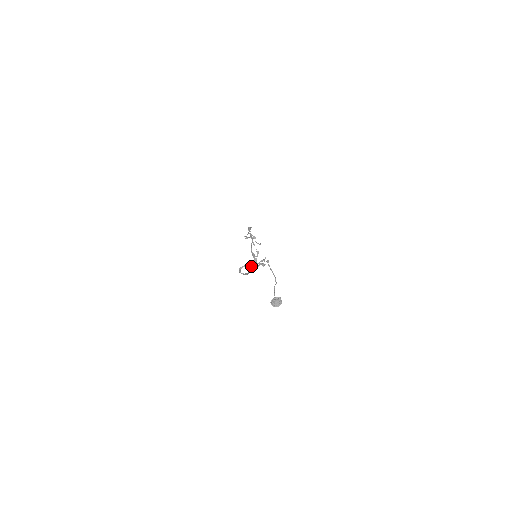
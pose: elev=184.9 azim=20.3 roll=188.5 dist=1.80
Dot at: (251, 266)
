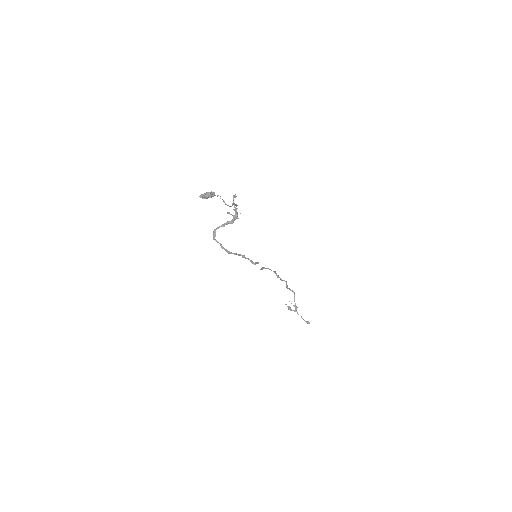
Dot at: occluded
